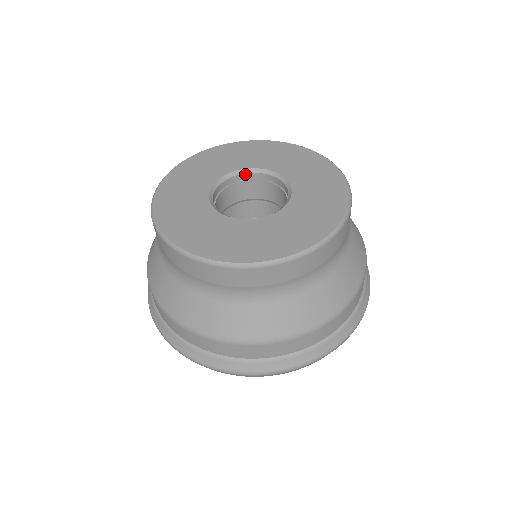
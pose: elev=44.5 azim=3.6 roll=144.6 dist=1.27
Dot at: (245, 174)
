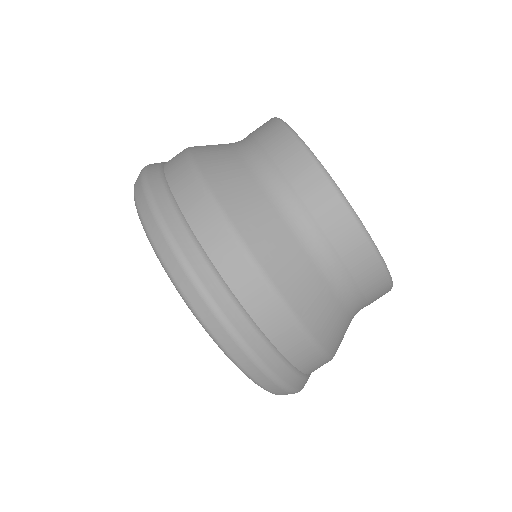
Dot at: occluded
